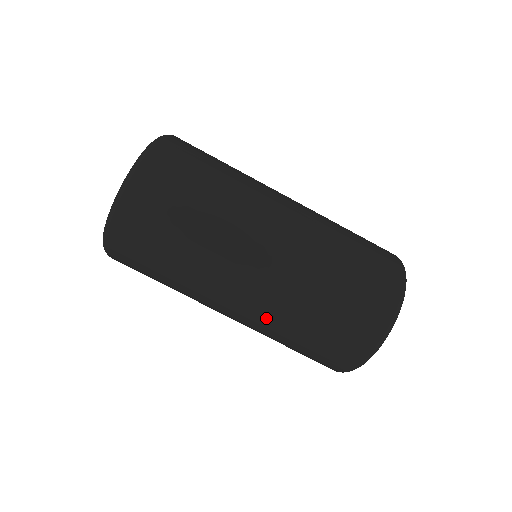
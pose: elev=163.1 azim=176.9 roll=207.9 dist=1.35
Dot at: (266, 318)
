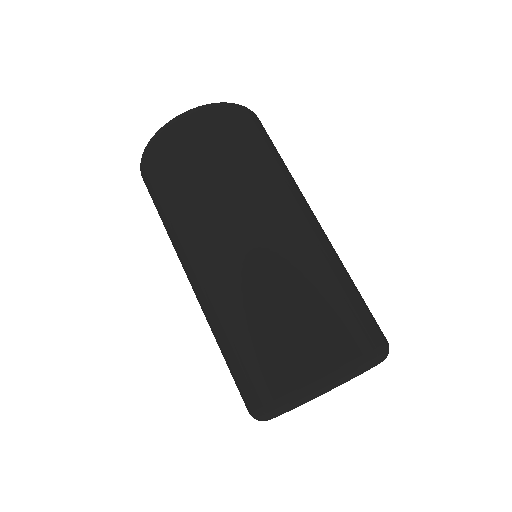
Dot at: (208, 304)
